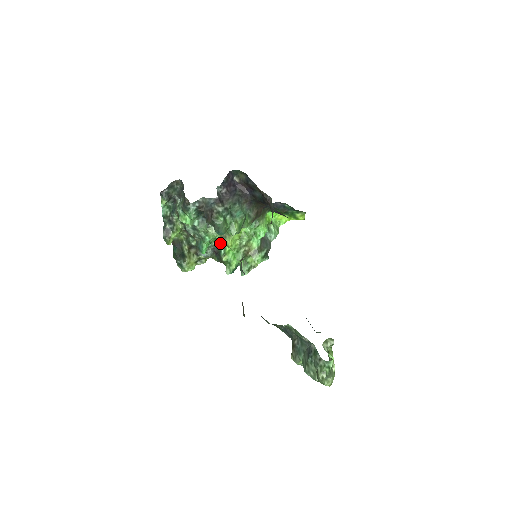
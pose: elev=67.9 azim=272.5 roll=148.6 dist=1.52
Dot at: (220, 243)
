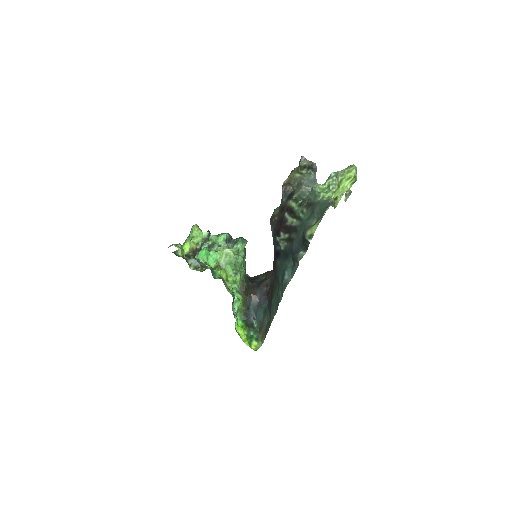
Dot at: occluded
